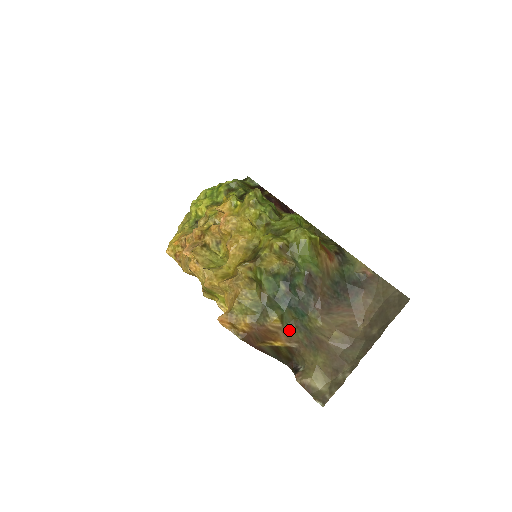
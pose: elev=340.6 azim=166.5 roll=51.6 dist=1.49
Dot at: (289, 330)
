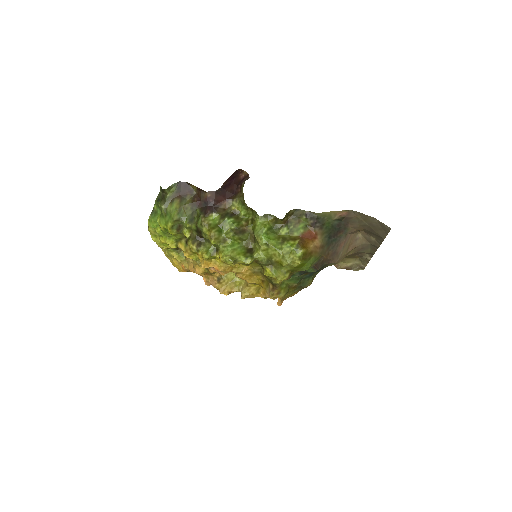
Dot at: occluded
